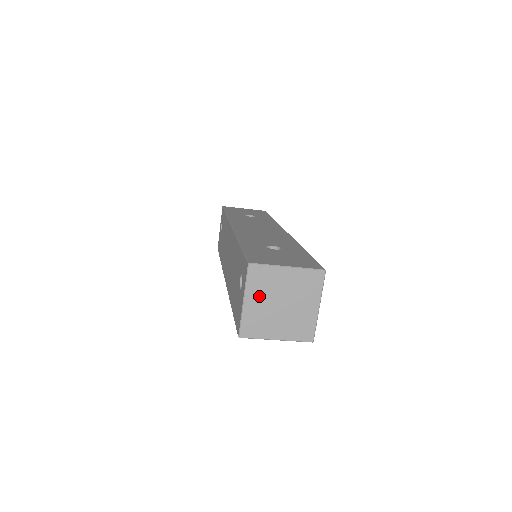
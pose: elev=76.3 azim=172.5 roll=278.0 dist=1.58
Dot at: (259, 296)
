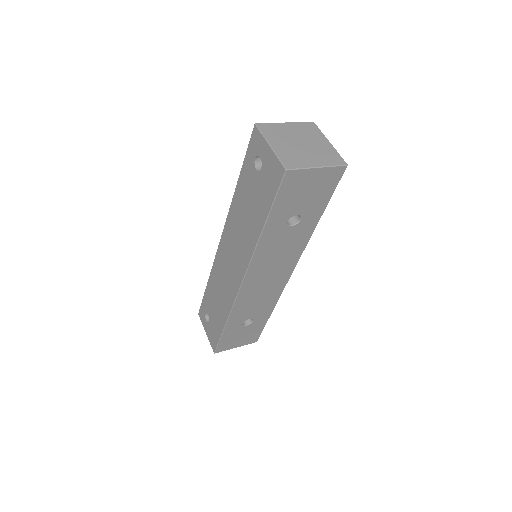
Dot at: (279, 141)
